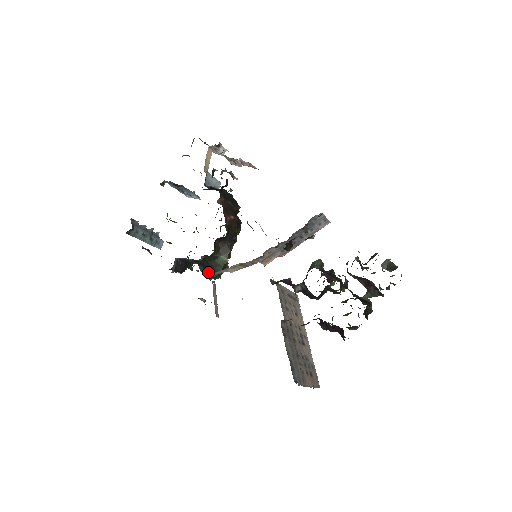
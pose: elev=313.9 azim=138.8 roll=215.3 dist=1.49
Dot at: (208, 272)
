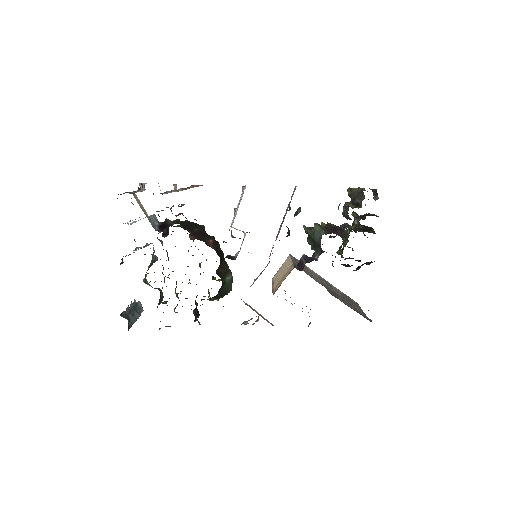
Dot at: (219, 297)
